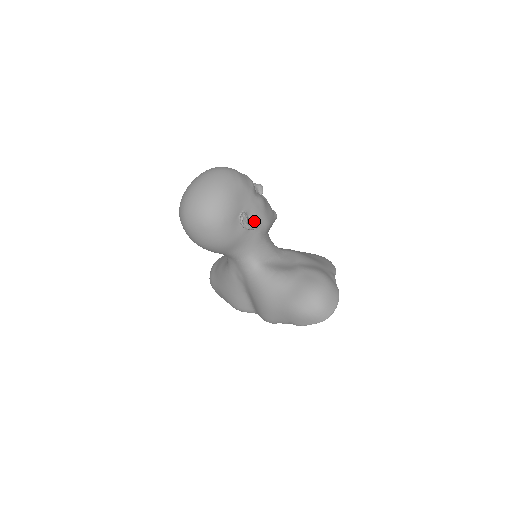
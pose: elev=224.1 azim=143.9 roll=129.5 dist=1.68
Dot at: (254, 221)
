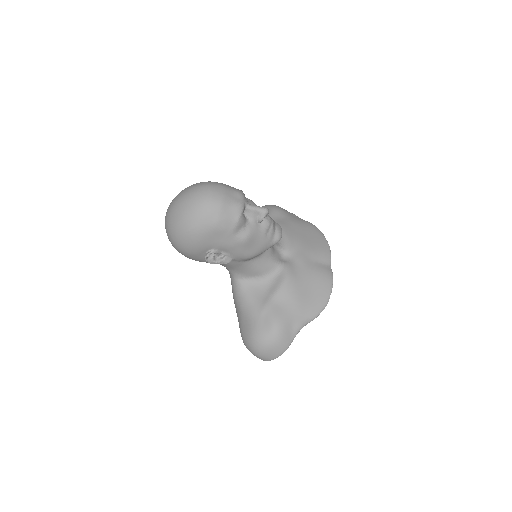
Dot at: (227, 257)
